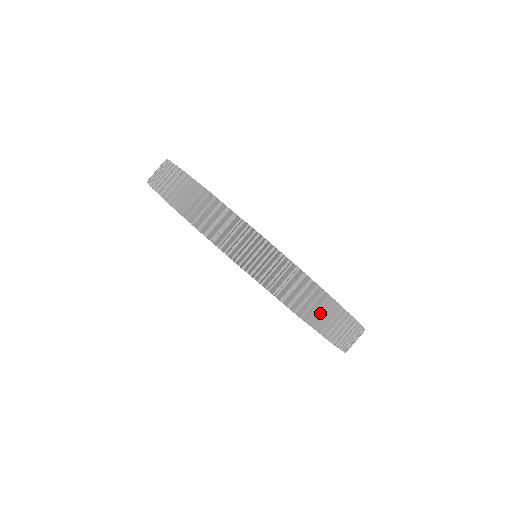
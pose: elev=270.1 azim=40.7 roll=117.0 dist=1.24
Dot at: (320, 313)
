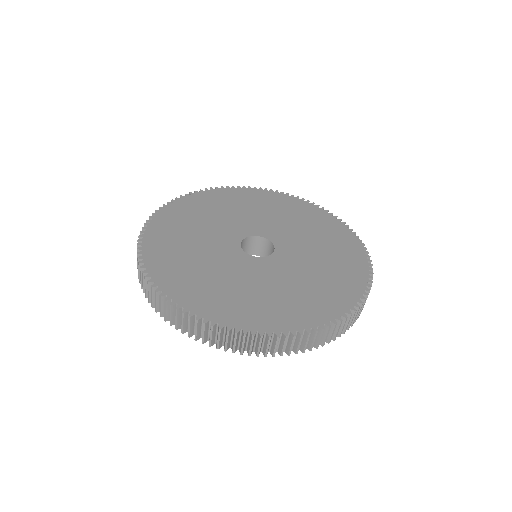
Dot at: (202, 332)
